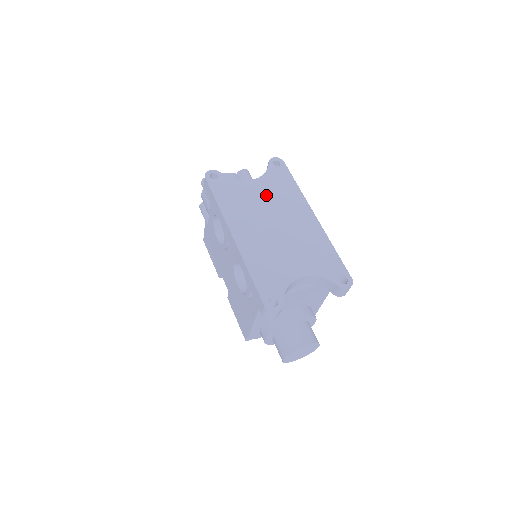
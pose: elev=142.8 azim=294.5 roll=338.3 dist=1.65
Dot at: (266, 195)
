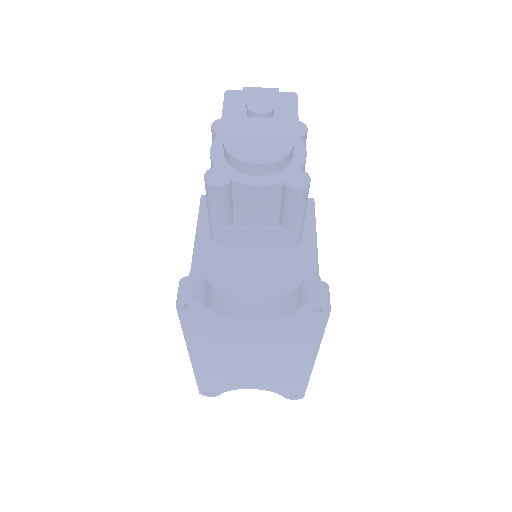
Dot at: (263, 338)
